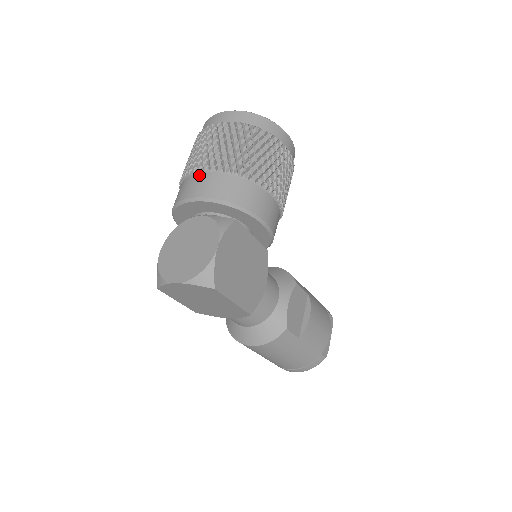
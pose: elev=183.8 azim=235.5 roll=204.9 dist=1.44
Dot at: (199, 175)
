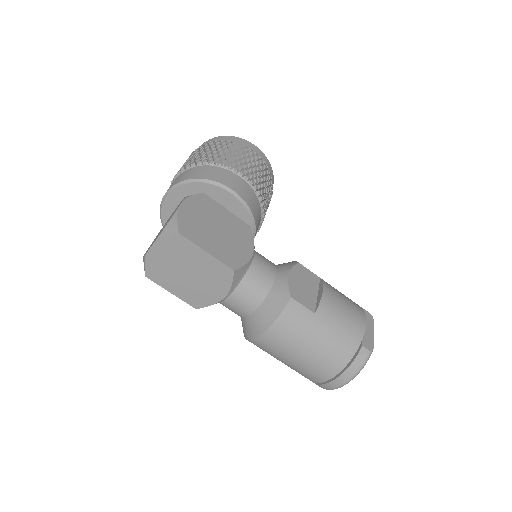
Dot at: occluded
